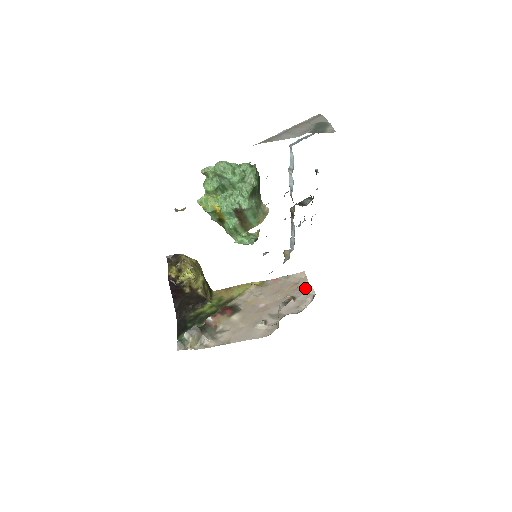
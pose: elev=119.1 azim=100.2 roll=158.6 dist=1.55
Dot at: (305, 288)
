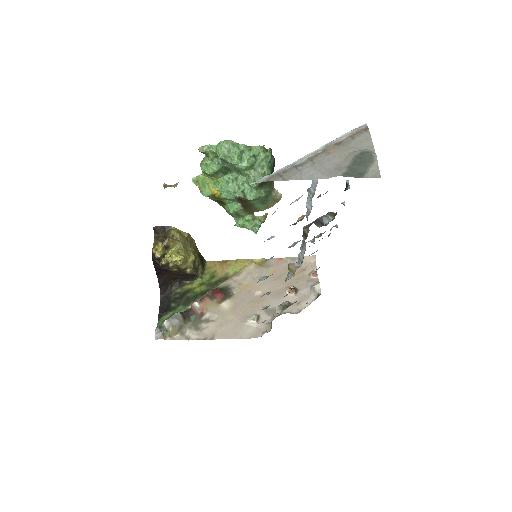
Dot at: (311, 280)
